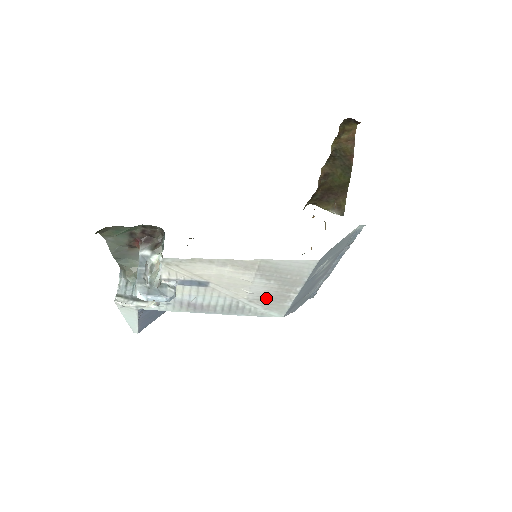
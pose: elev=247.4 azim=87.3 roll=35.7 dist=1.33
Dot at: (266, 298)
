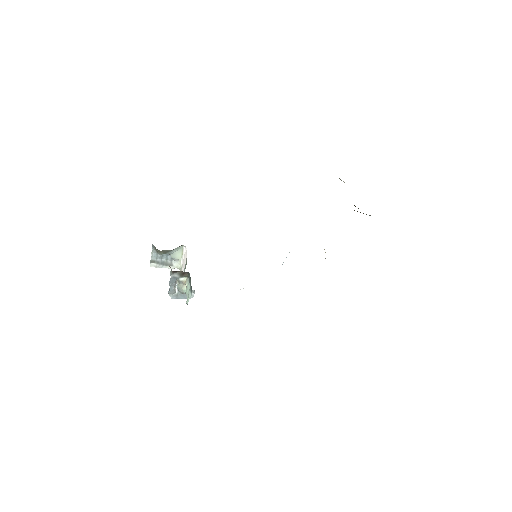
Dot at: occluded
